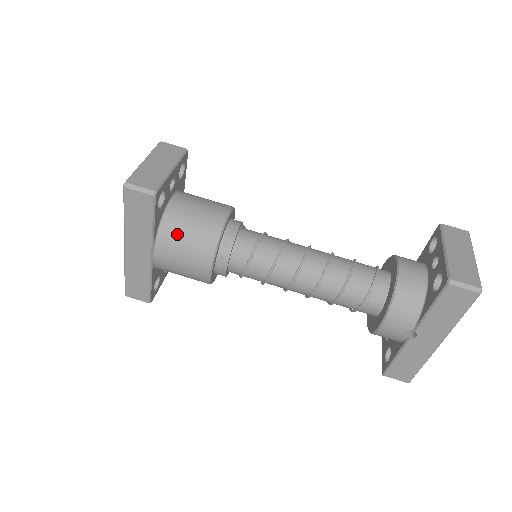
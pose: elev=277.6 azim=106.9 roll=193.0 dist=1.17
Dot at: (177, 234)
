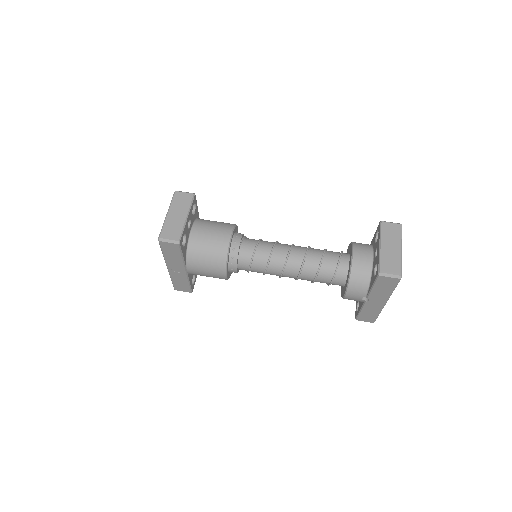
Dot at: (199, 257)
